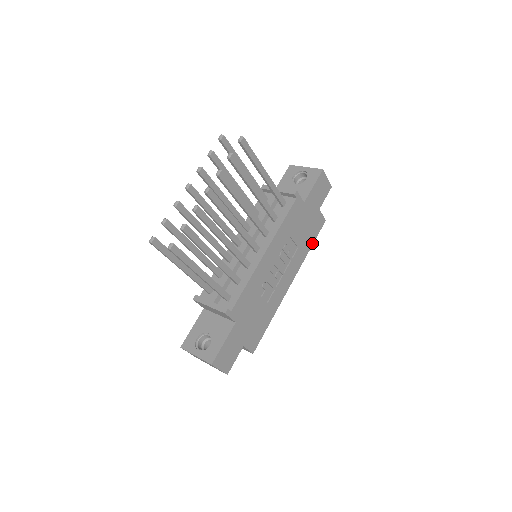
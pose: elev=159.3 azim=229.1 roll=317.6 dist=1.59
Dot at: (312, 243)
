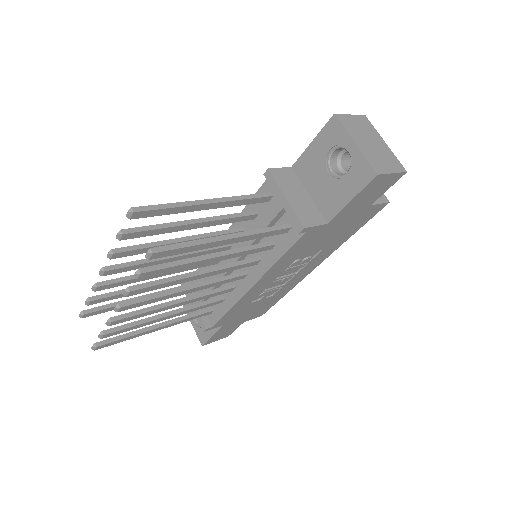
Dot at: (356, 231)
